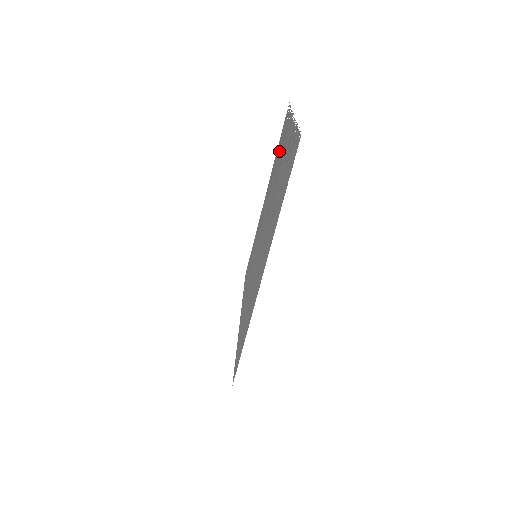
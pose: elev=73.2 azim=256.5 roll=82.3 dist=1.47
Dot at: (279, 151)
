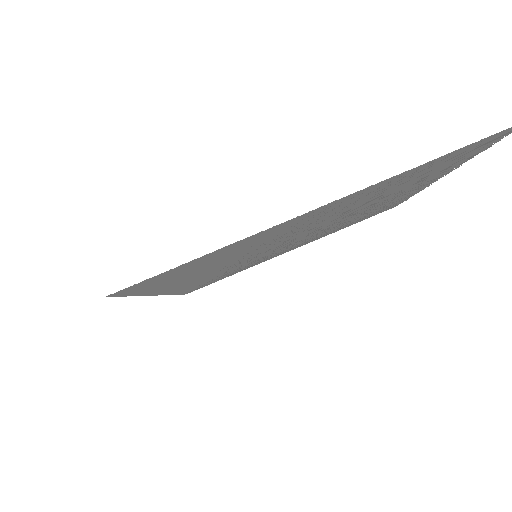
Dot at: occluded
